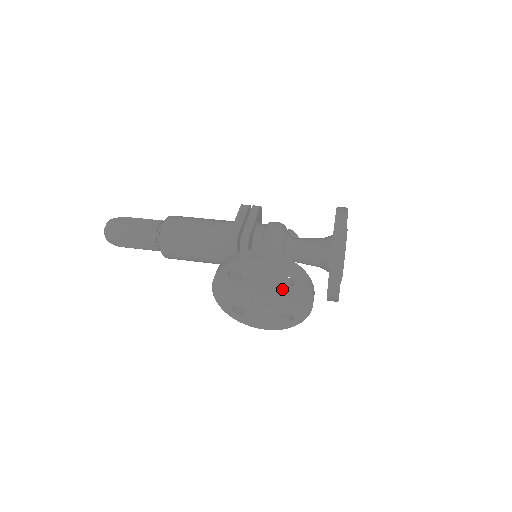
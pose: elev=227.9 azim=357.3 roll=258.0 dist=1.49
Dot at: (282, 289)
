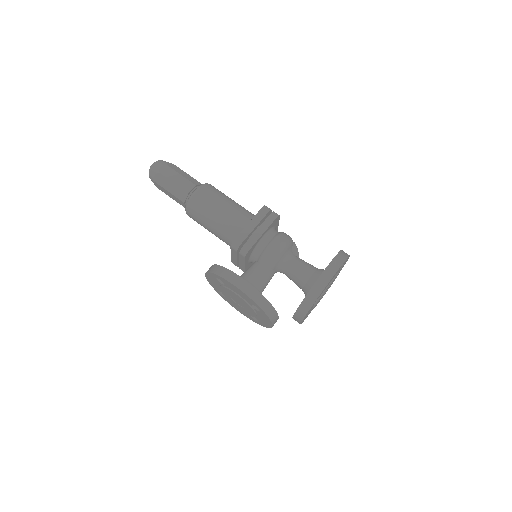
Dot at: (252, 308)
